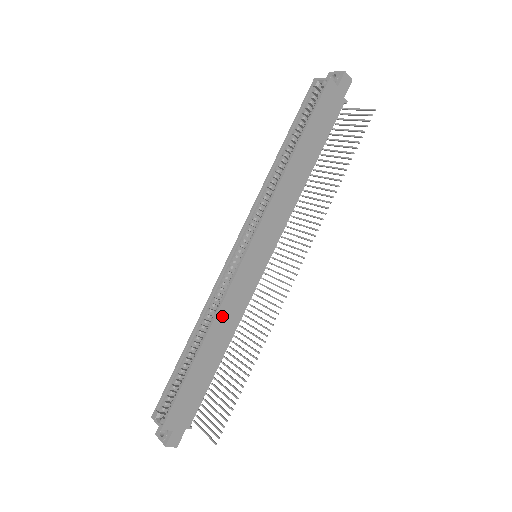
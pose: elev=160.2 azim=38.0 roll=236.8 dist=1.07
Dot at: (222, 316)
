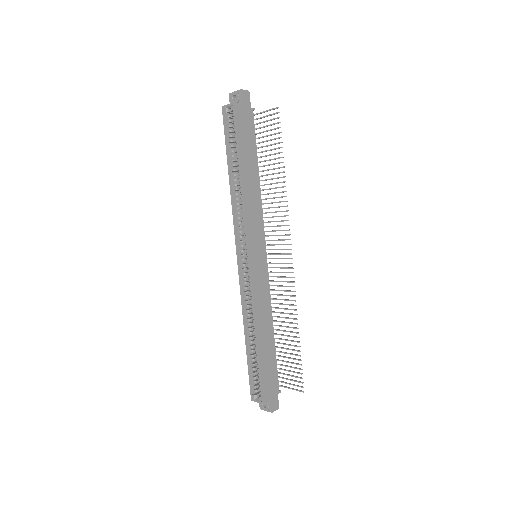
Dot at: (258, 310)
